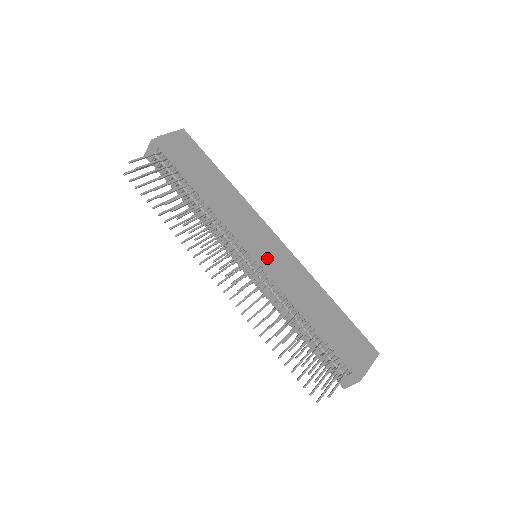
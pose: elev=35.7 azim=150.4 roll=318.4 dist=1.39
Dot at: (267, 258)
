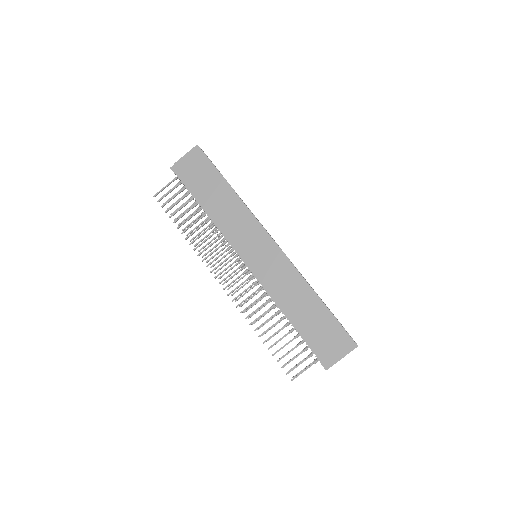
Dot at: (256, 263)
